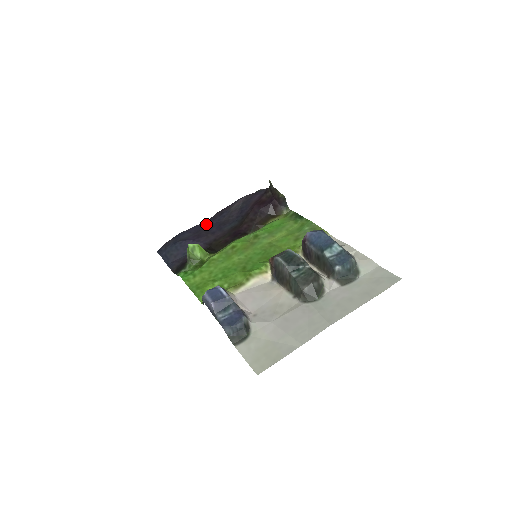
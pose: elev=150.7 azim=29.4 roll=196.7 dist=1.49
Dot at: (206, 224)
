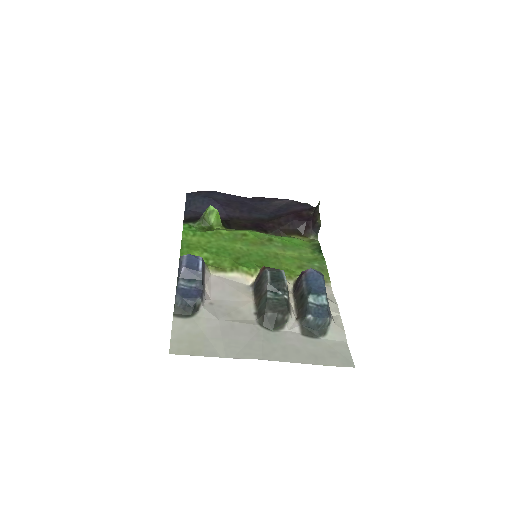
Dot at: (243, 200)
